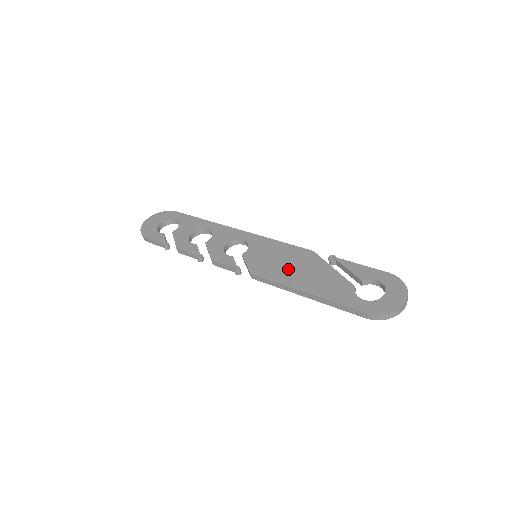
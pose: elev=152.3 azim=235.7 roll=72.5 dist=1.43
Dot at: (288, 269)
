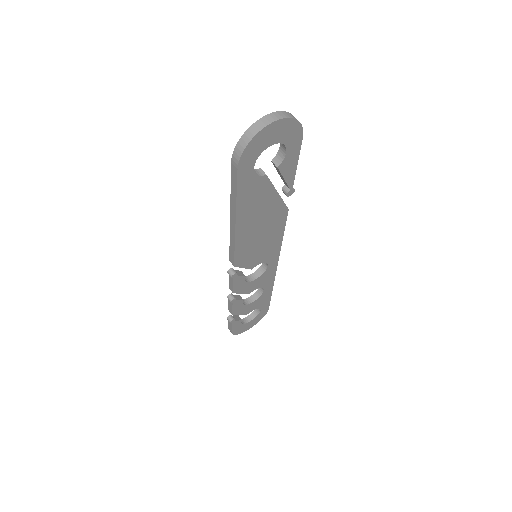
Dot at: occluded
